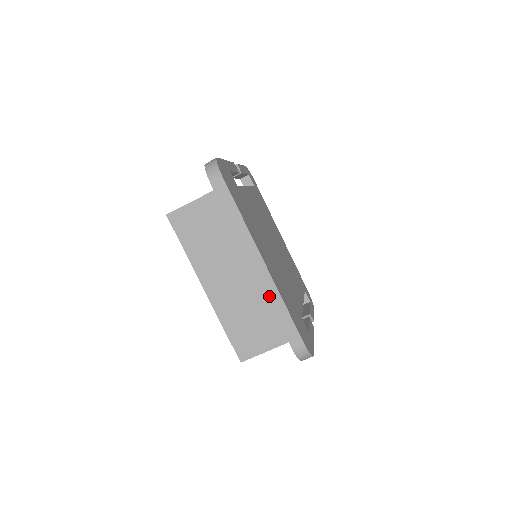
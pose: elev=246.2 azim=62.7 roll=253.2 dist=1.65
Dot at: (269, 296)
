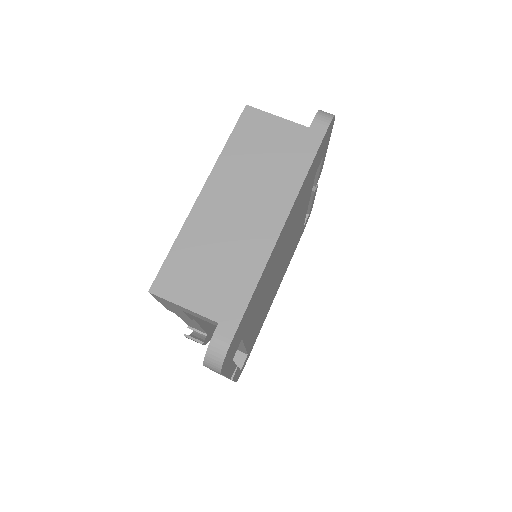
Dot at: (252, 259)
